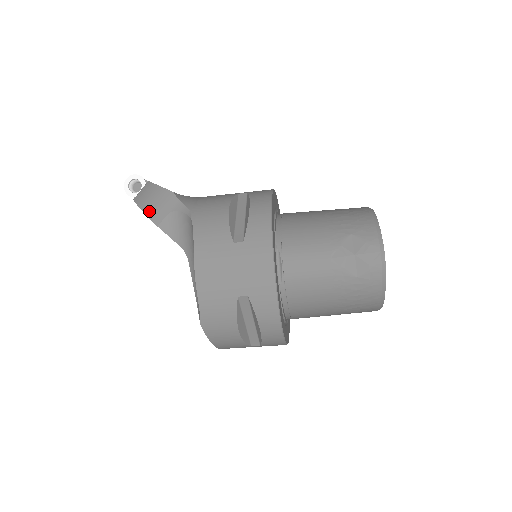
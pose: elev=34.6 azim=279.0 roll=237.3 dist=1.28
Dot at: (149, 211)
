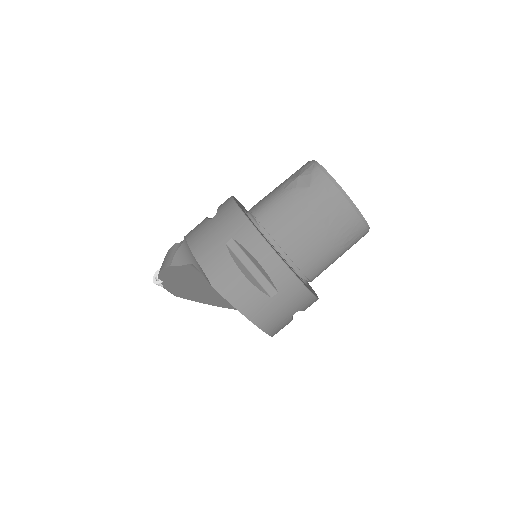
Dot at: (164, 266)
